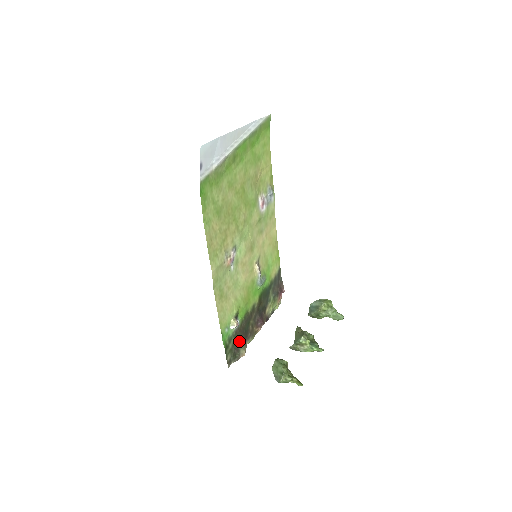
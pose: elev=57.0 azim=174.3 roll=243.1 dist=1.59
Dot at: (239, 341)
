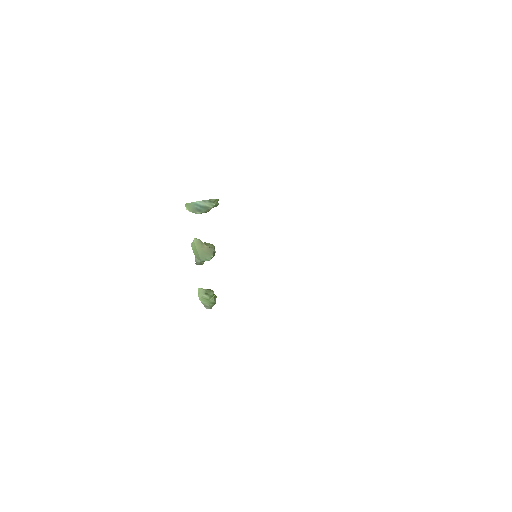
Dot at: occluded
